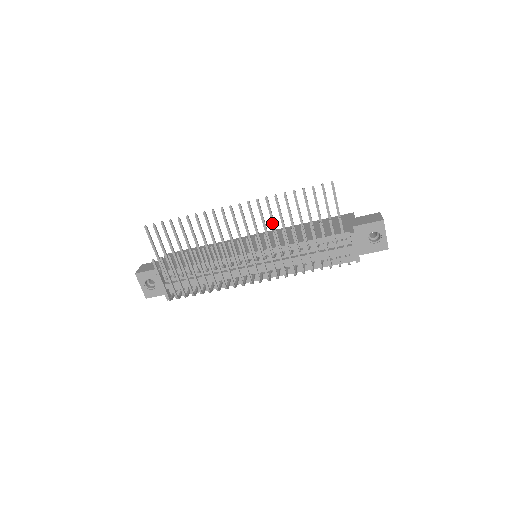
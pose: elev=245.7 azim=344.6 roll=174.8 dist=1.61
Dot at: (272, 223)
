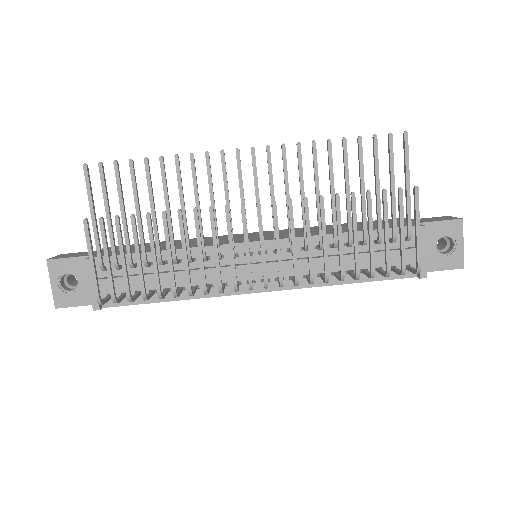
Dot at: (300, 188)
